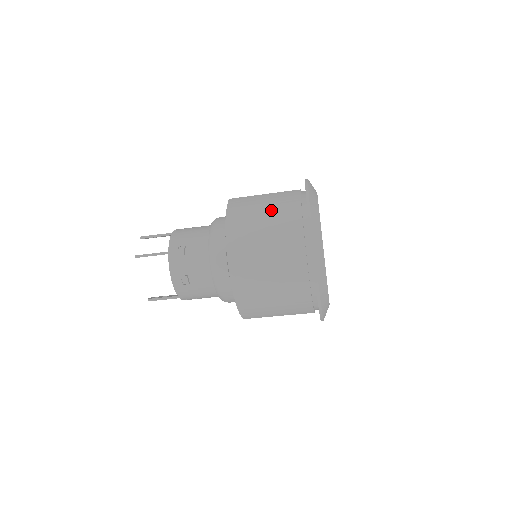
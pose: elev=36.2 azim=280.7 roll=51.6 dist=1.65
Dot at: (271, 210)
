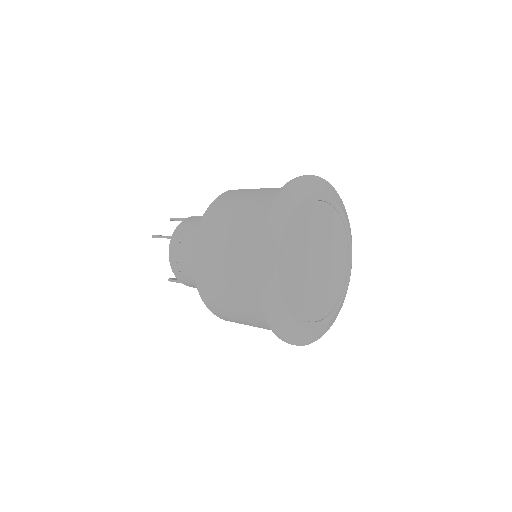
Dot at: (244, 207)
